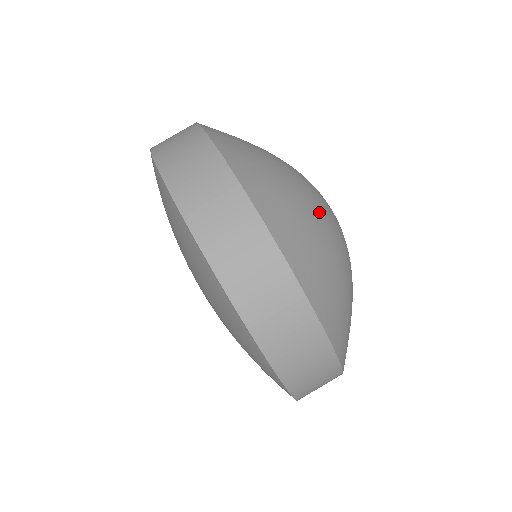
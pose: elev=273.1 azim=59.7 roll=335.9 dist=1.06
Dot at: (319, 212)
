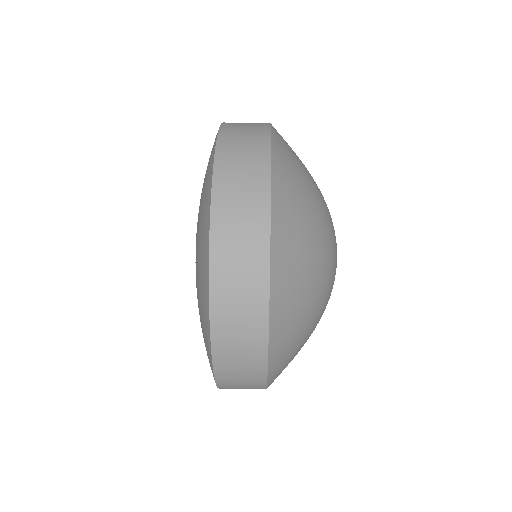
Dot at: (322, 275)
